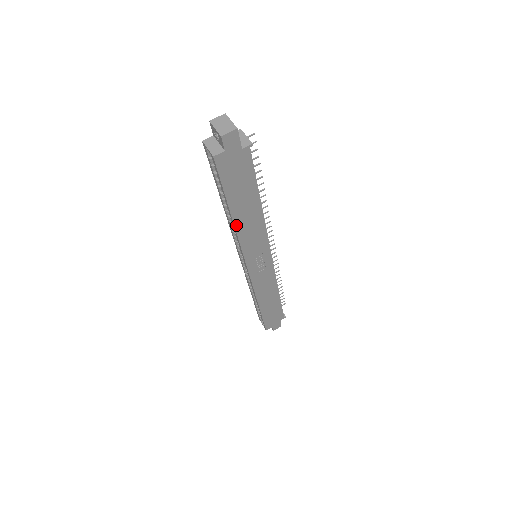
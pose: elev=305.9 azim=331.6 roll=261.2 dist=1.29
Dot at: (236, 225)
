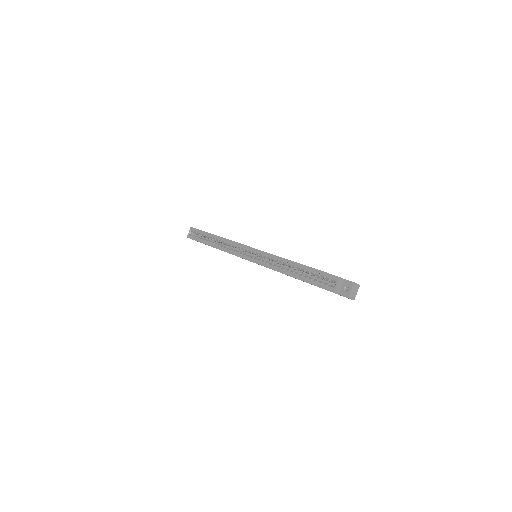
Dot at: occluded
